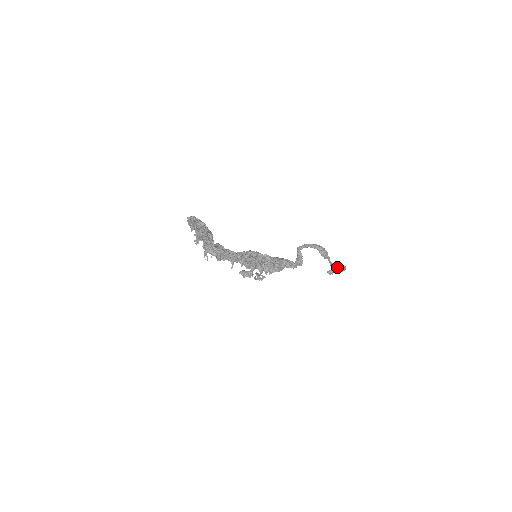
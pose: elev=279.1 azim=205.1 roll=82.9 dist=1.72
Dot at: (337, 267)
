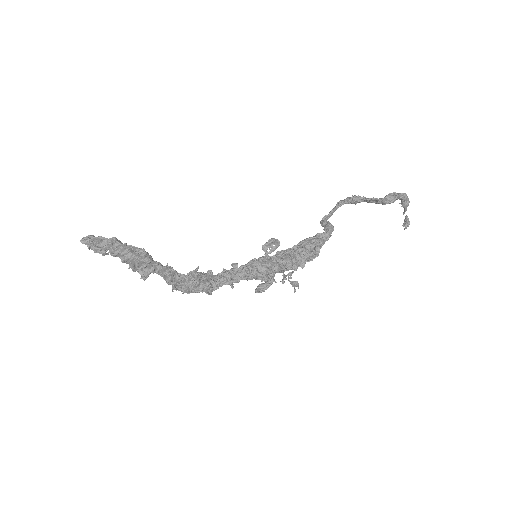
Dot at: occluded
